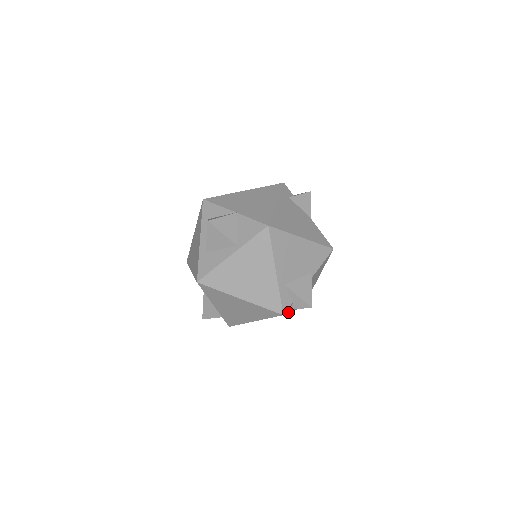
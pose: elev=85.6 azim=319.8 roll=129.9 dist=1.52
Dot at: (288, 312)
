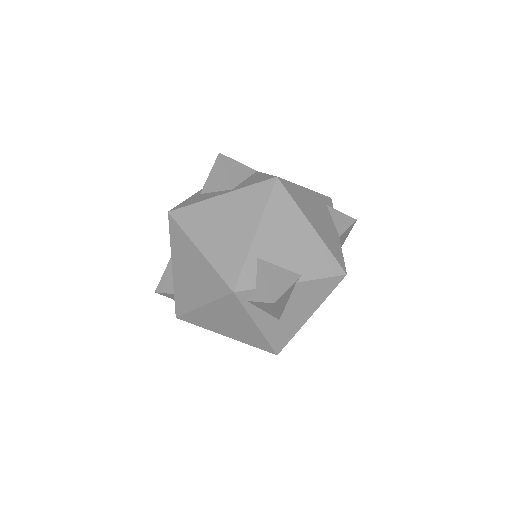
Dot at: (245, 306)
